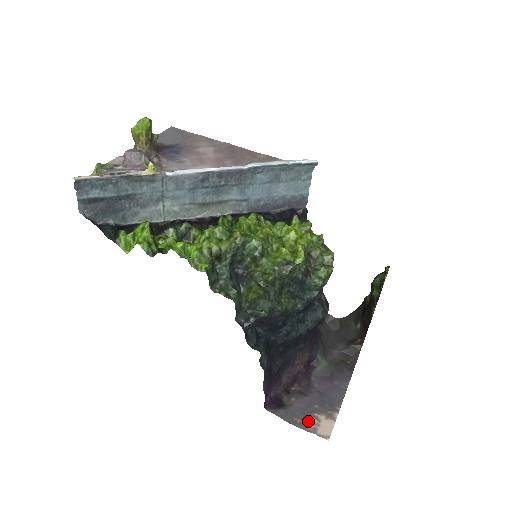
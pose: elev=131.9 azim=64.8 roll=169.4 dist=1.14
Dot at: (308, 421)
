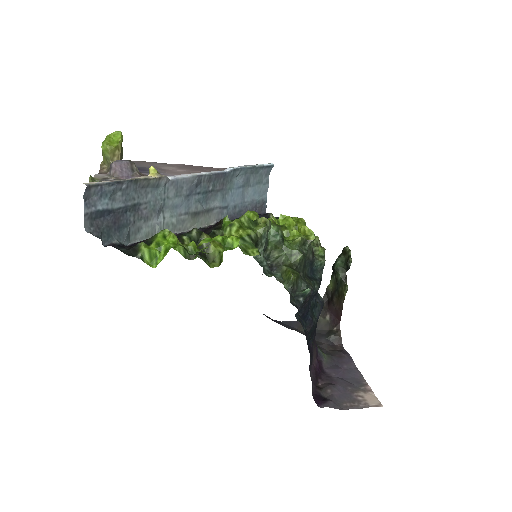
Dot at: (355, 401)
